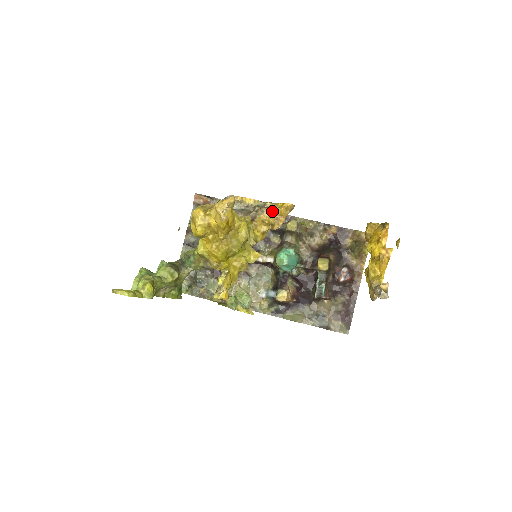
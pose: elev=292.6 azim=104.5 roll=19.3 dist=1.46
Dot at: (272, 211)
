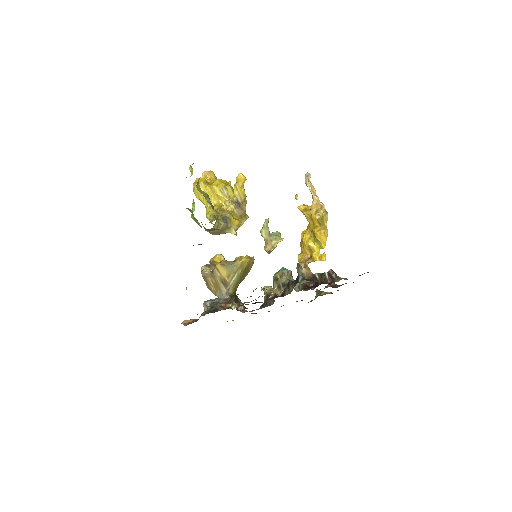
Dot at: occluded
